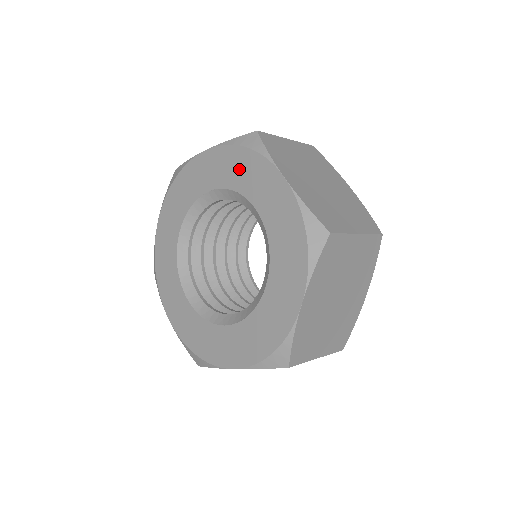
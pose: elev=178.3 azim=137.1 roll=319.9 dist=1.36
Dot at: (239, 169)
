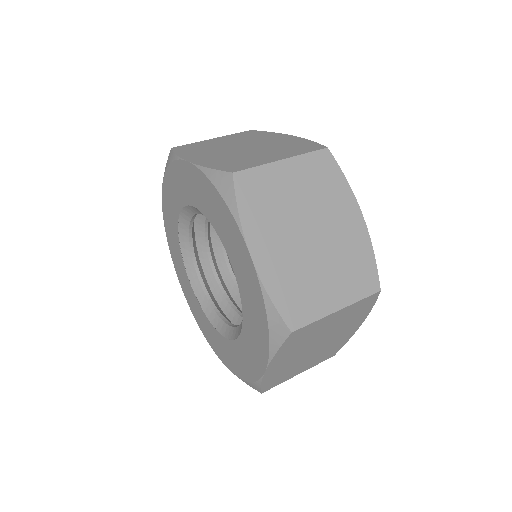
Dot at: (254, 314)
